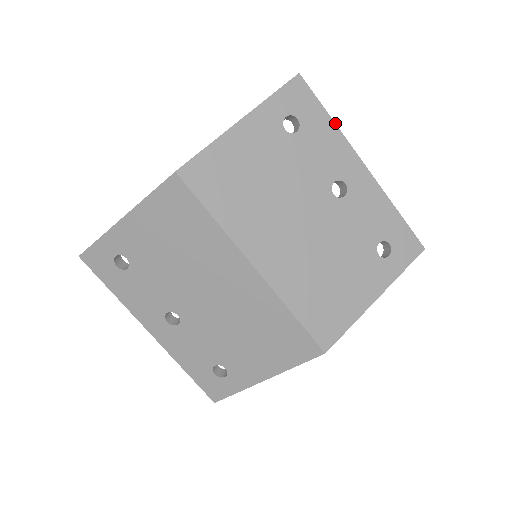
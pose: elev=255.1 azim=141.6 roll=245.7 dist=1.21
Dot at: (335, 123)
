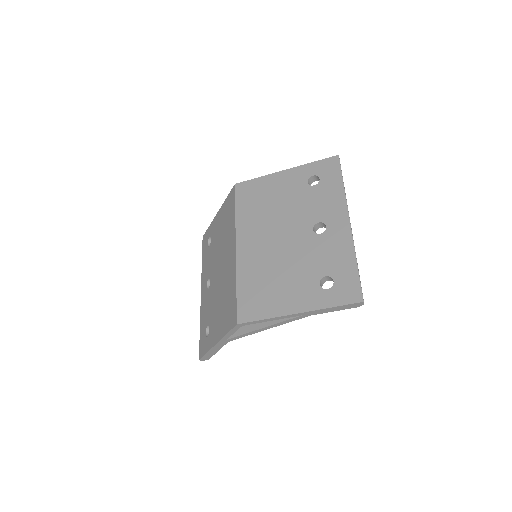
Dot at: (344, 188)
